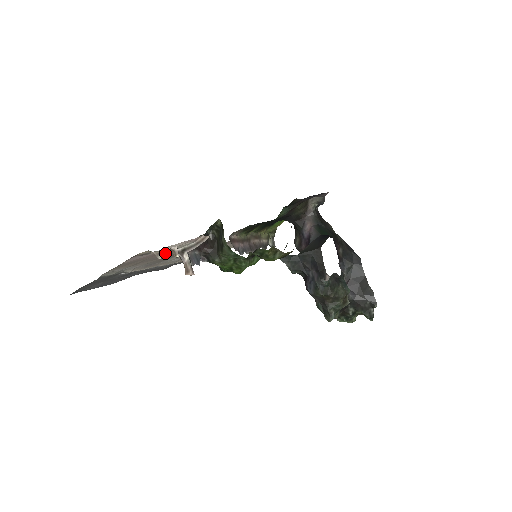
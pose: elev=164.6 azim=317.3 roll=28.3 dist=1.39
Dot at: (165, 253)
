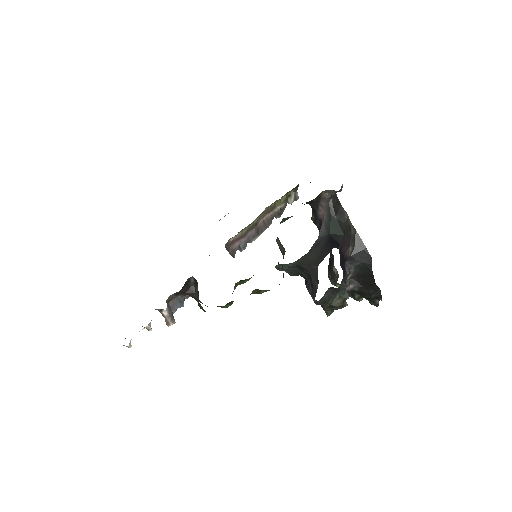
Dot at: occluded
